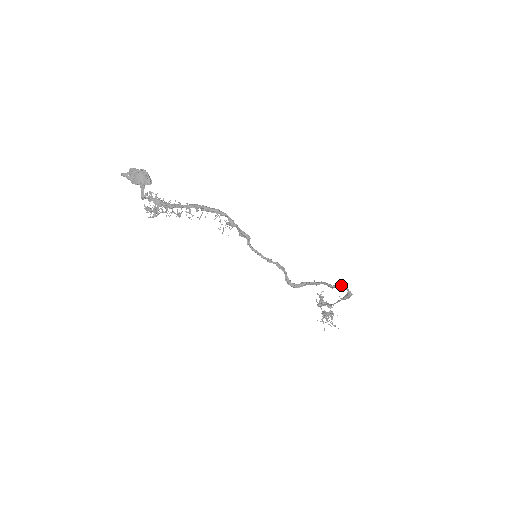
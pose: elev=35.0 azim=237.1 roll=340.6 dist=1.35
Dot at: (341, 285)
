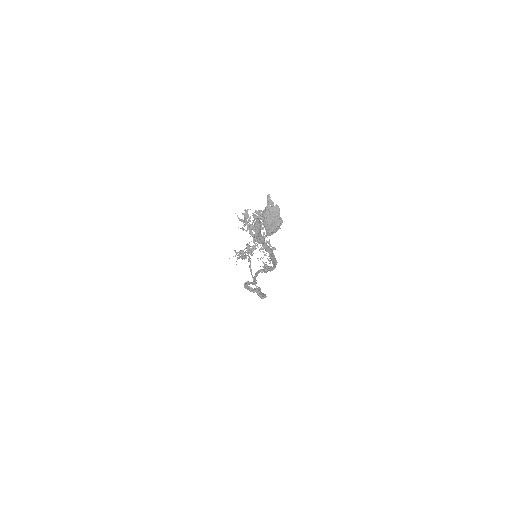
Dot at: (265, 297)
